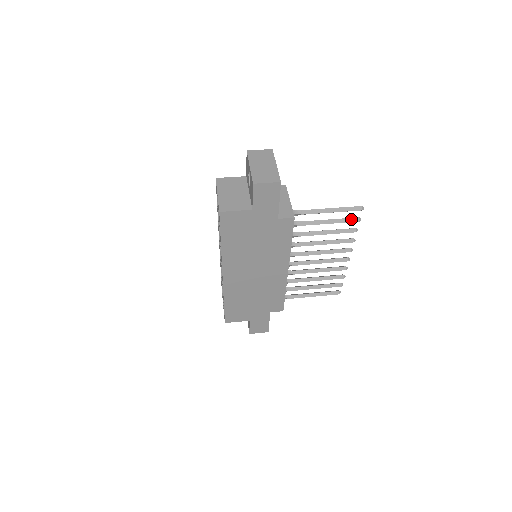
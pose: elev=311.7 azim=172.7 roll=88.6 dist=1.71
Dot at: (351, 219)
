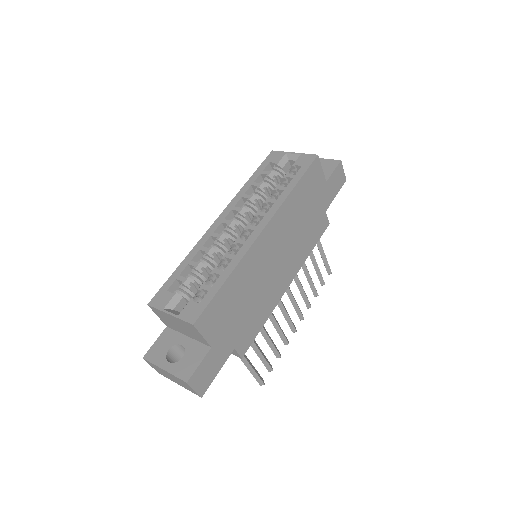
Dot at: (322, 277)
